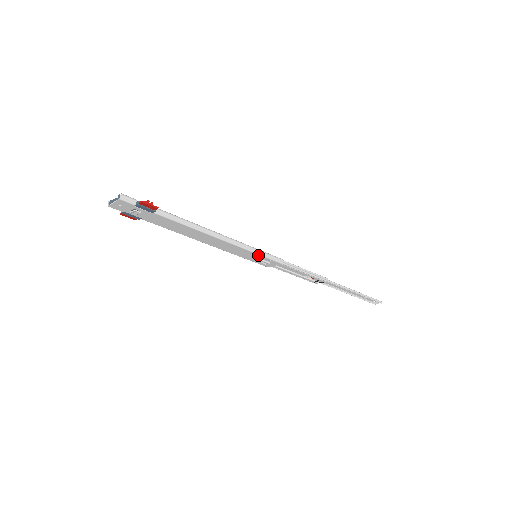
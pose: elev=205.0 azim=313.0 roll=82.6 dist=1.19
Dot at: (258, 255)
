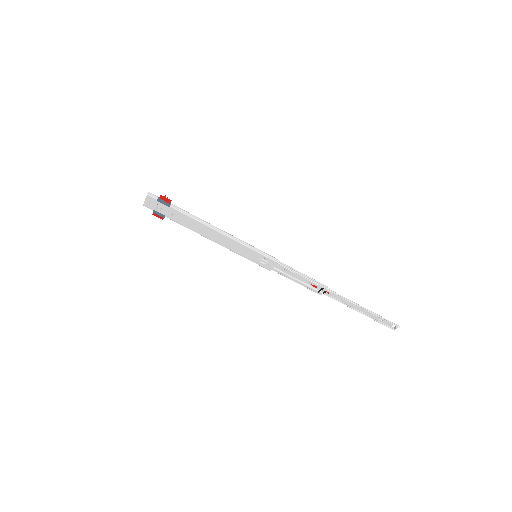
Dot at: (255, 252)
